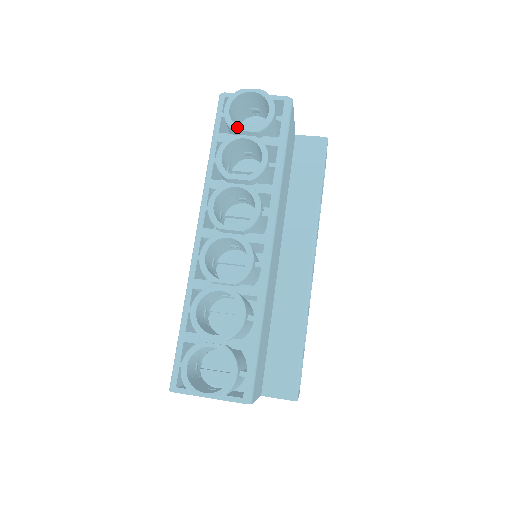
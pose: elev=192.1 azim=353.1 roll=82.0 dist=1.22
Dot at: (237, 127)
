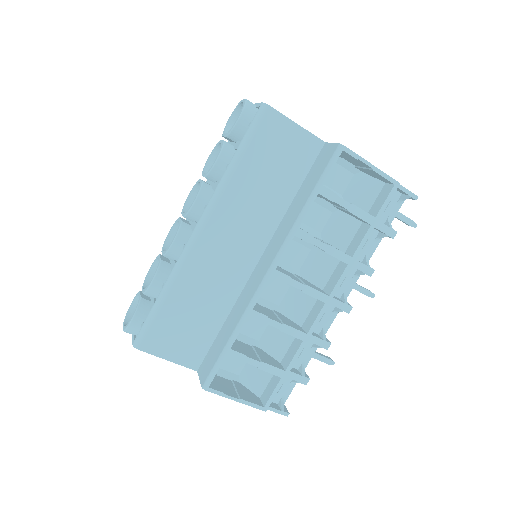
Dot at: (224, 133)
